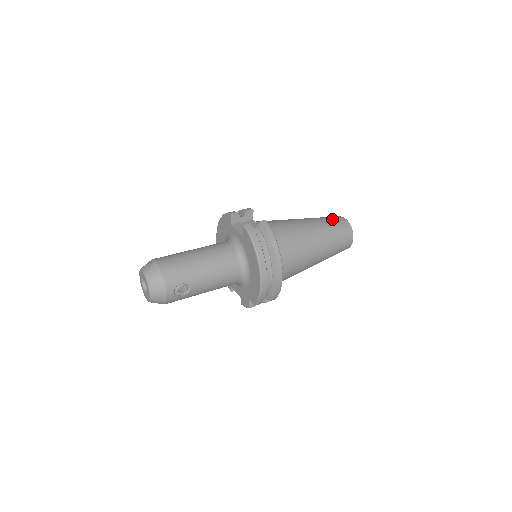
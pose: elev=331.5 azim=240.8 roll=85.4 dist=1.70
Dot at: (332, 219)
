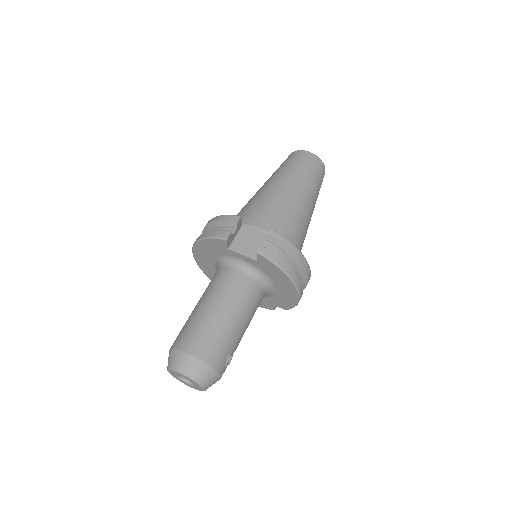
Dot at: (302, 163)
